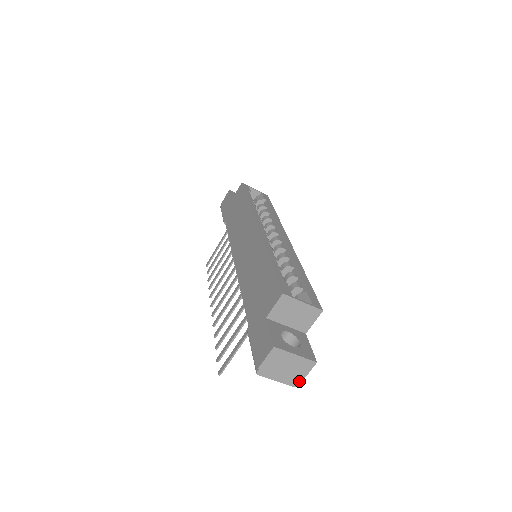
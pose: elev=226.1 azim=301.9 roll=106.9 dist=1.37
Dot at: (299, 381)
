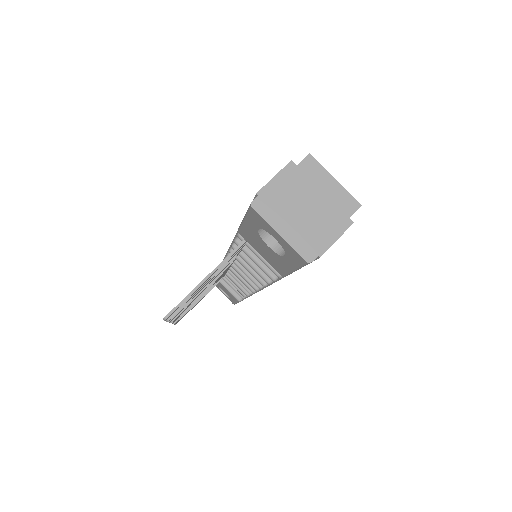
Dot at: (318, 252)
